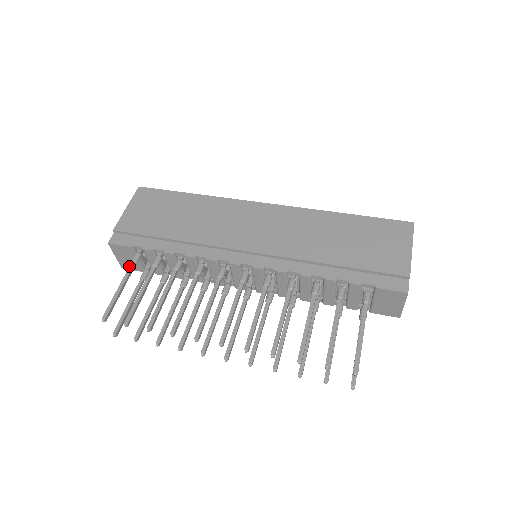
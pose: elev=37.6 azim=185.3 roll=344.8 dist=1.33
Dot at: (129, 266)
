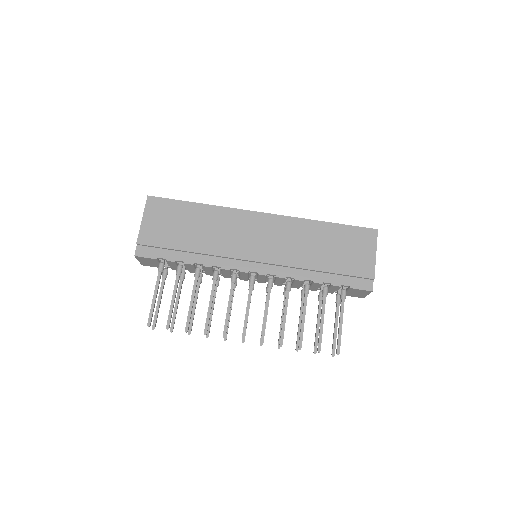
Dot at: (157, 276)
